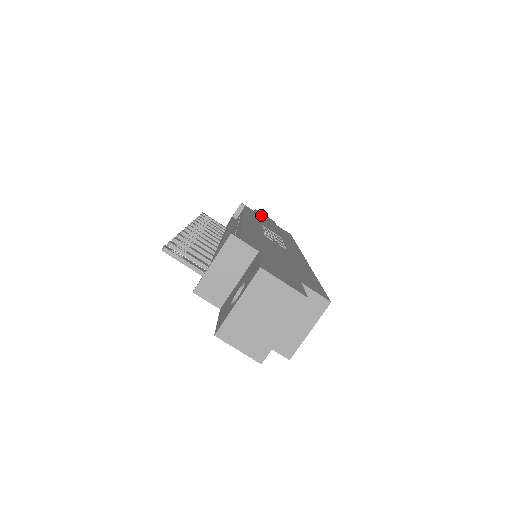
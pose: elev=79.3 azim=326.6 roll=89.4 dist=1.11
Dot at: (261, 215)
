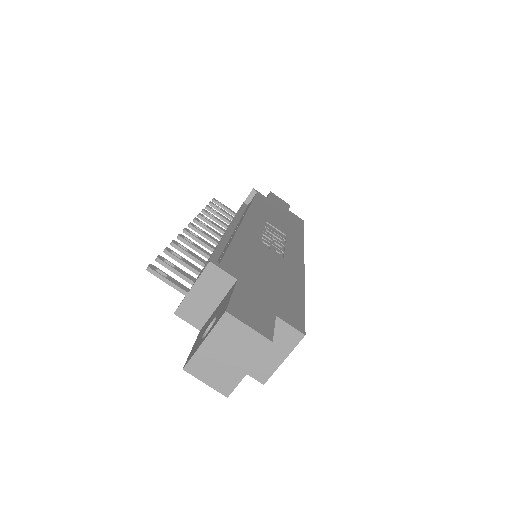
Dot at: (274, 201)
